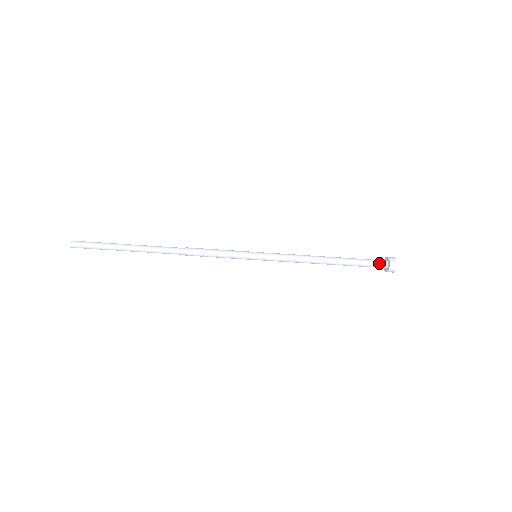
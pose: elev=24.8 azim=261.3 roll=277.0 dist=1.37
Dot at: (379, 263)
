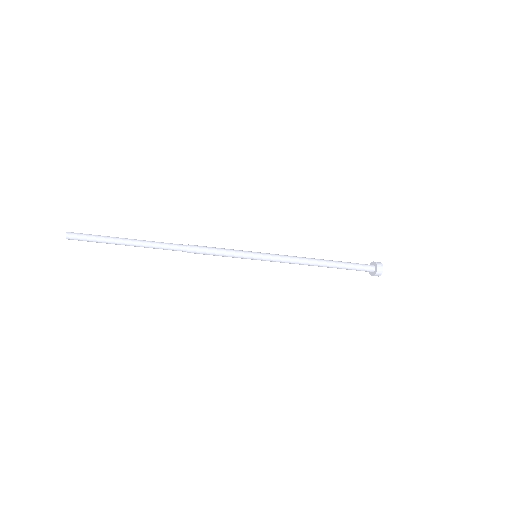
Dot at: (367, 268)
